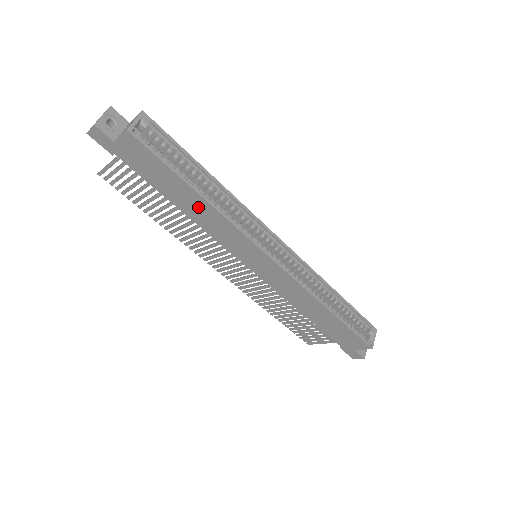
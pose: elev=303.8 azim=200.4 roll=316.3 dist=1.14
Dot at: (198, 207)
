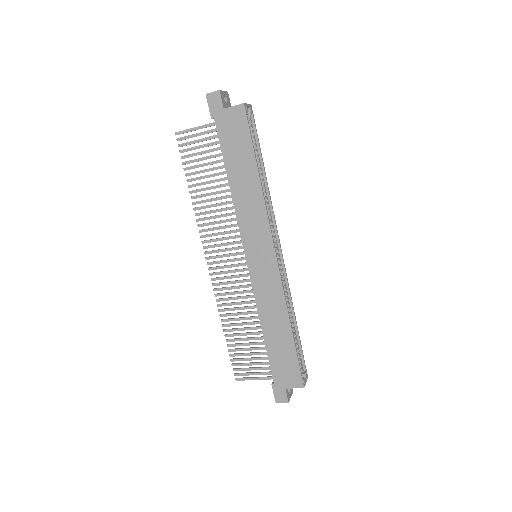
Dot at: (248, 186)
